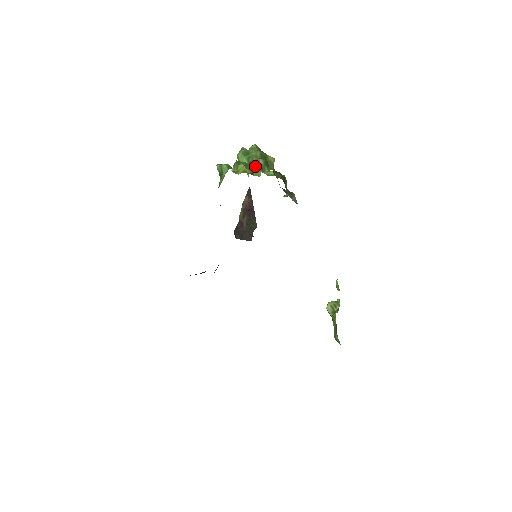
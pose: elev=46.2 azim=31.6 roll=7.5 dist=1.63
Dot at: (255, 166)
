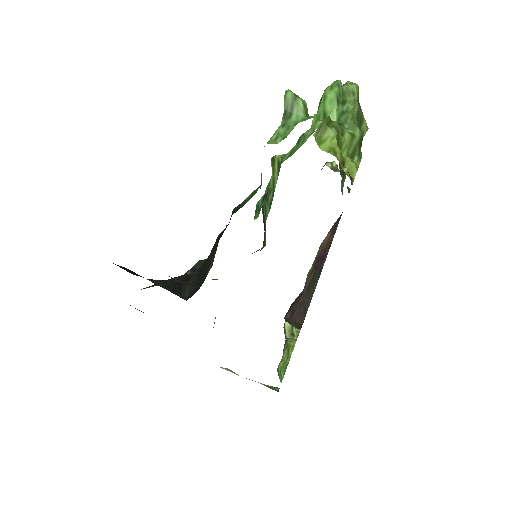
Dot at: (348, 142)
